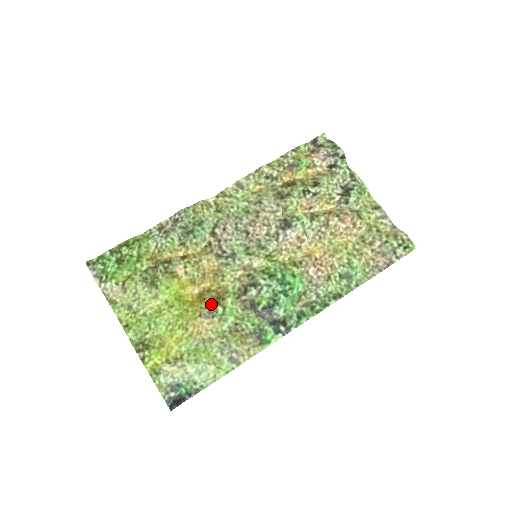
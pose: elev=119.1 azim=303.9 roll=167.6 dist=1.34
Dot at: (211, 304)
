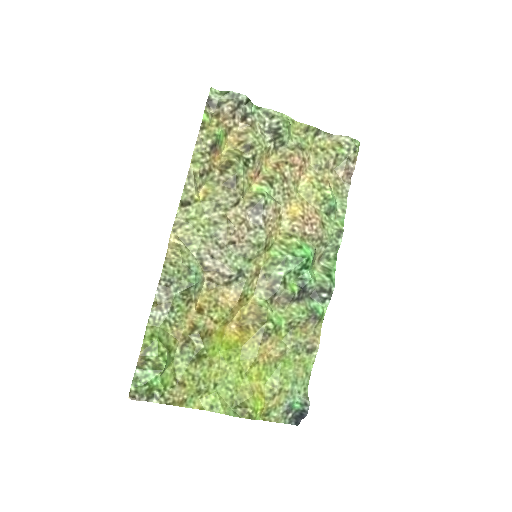
Dot at: (259, 327)
